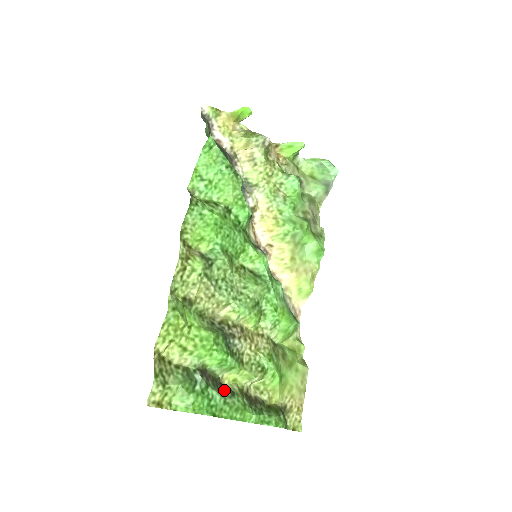
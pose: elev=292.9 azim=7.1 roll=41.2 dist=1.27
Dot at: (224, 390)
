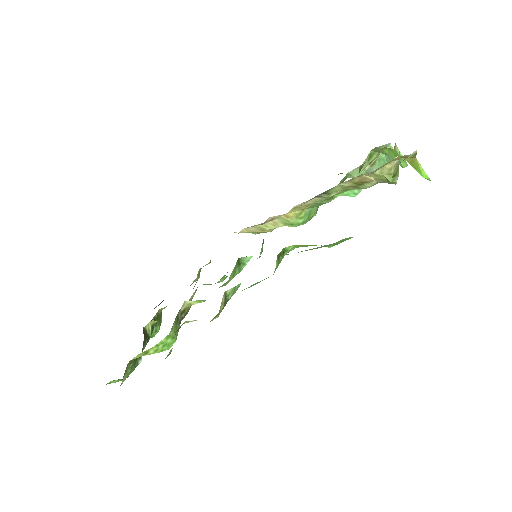
Dot at: (145, 343)
